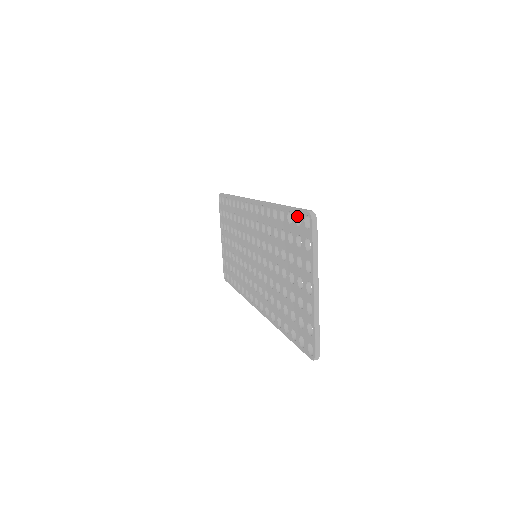
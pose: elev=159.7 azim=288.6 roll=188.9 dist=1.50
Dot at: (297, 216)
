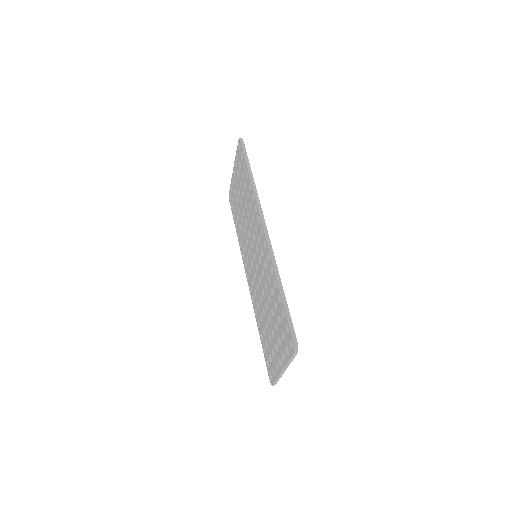
Dot at: (288, 324)
